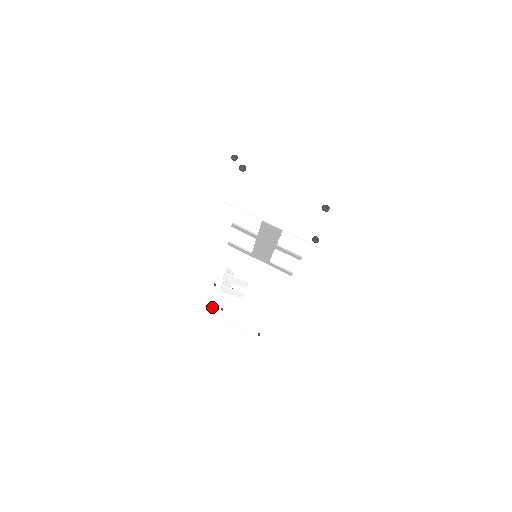
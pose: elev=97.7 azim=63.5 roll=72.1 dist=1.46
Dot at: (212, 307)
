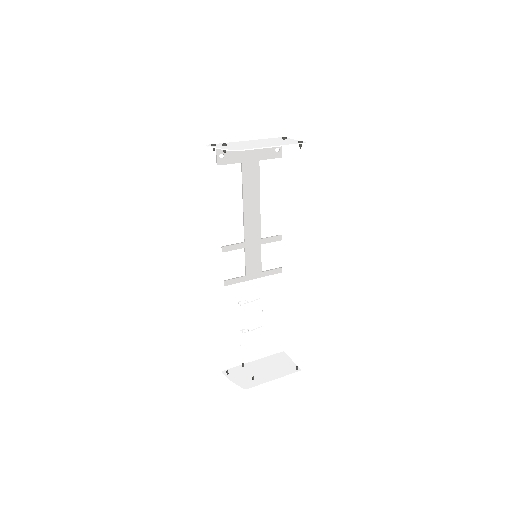
Dot at: (245, 384)
